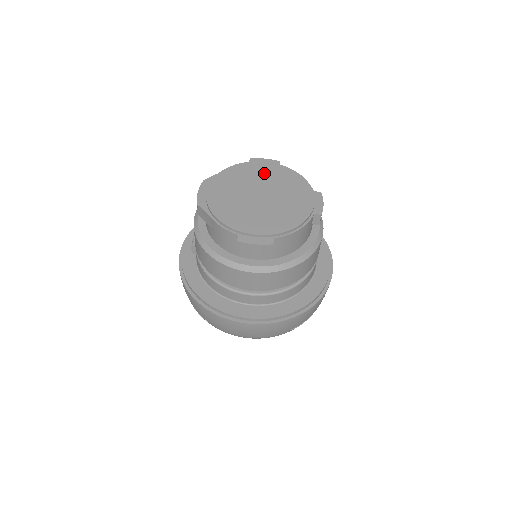
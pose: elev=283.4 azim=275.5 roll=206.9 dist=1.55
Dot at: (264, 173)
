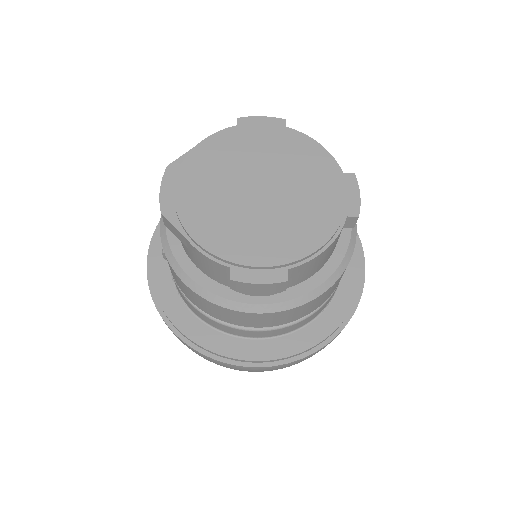
Dot at: (262, 145)
